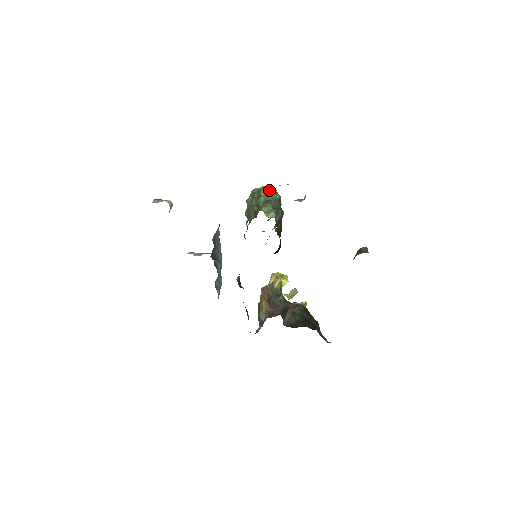
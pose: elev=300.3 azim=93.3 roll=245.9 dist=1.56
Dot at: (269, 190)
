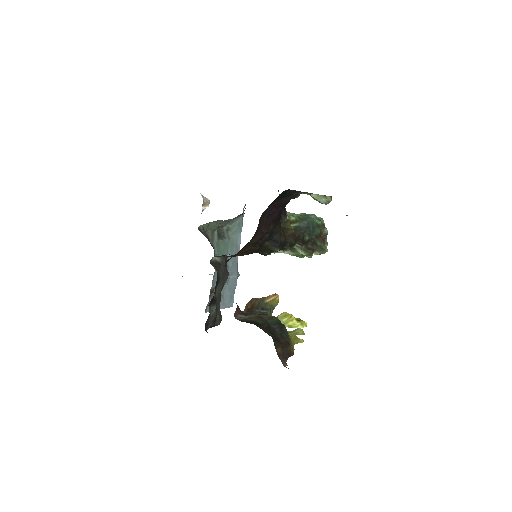
Dot at: (312, 214)
